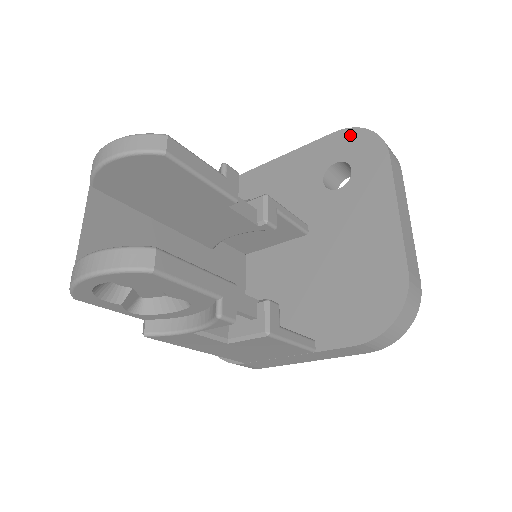
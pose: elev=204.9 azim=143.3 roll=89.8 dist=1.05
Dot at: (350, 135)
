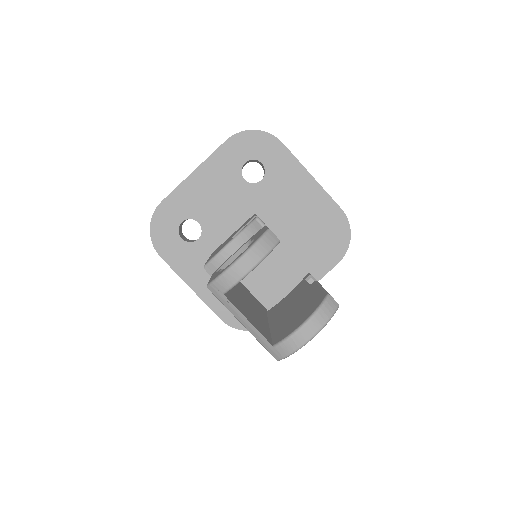
Dot at: (242, 138)
